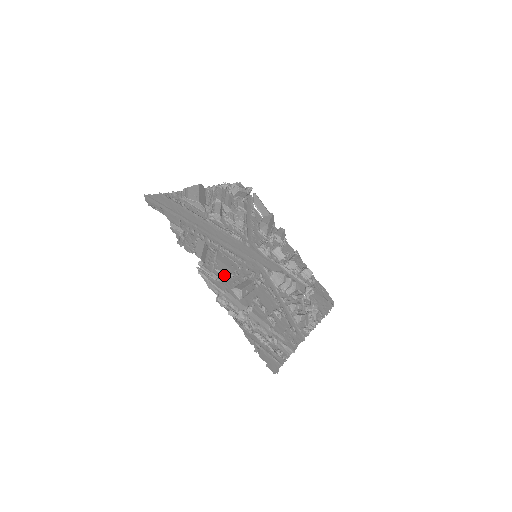
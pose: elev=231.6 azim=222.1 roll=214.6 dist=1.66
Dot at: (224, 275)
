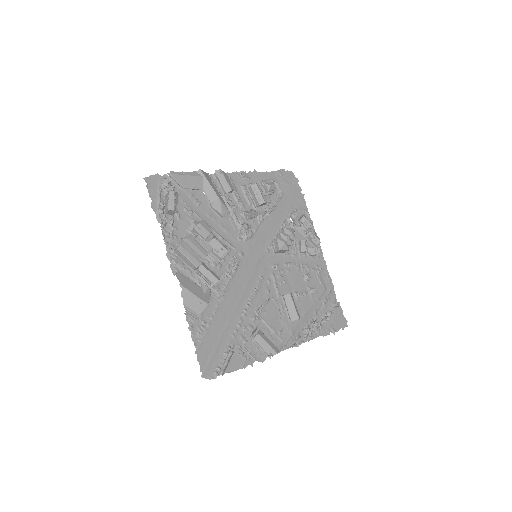
Dot at: (283, 327)
